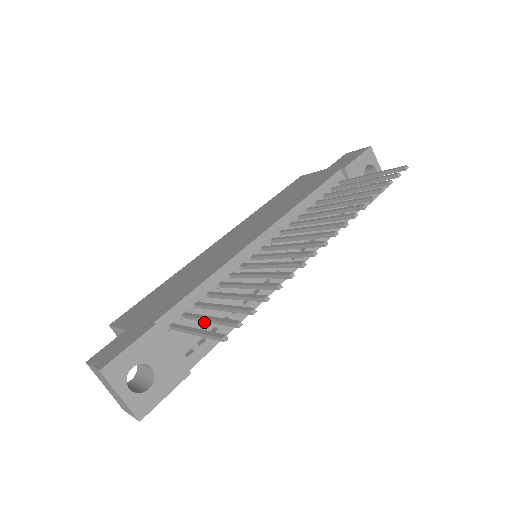
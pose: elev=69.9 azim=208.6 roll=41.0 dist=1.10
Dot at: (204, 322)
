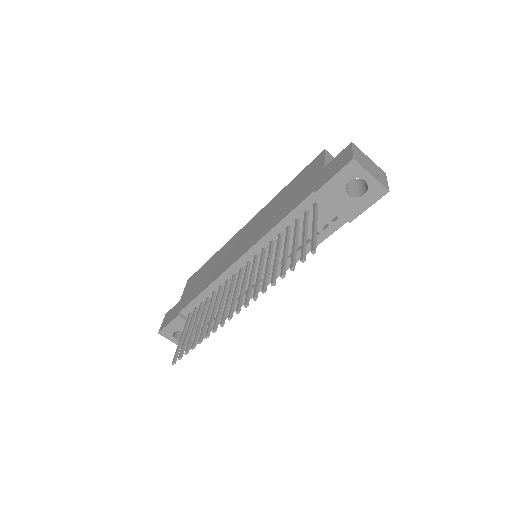
Dot at: (211, 310)
